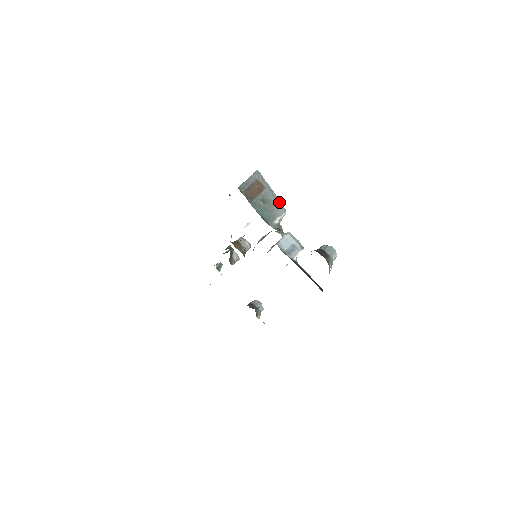
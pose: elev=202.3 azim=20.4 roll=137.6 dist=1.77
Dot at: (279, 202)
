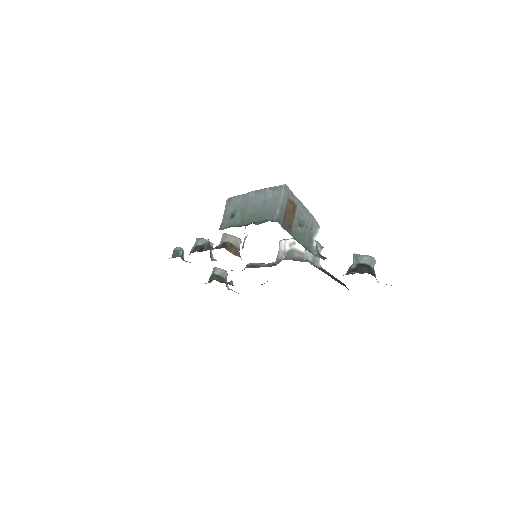
Dot at: (312, 218)
